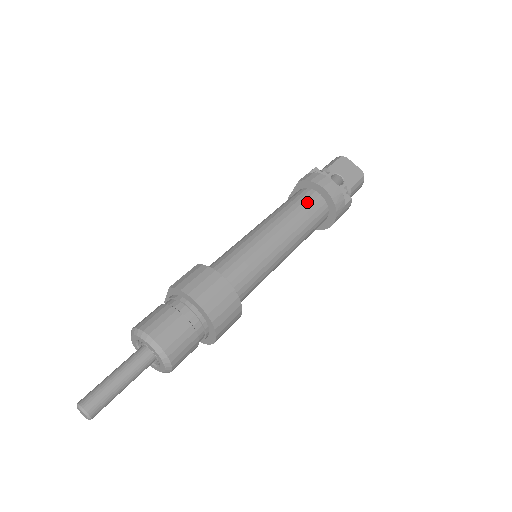
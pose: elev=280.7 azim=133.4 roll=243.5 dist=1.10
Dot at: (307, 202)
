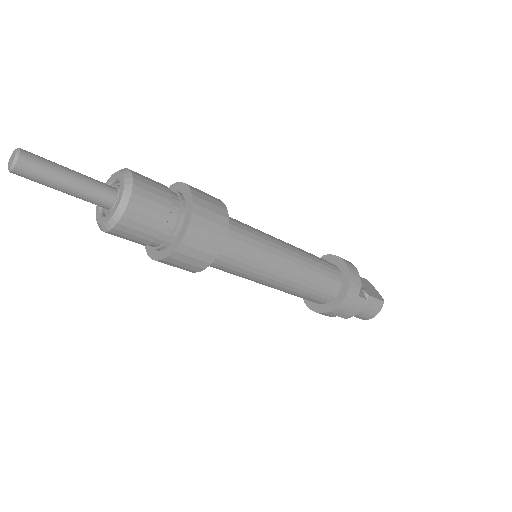
Dot at: (325, 261)
